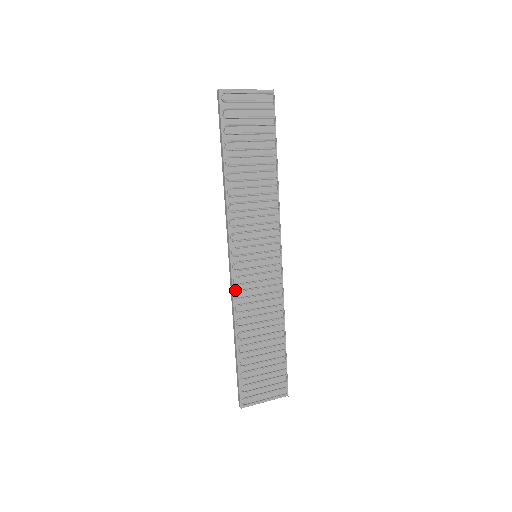
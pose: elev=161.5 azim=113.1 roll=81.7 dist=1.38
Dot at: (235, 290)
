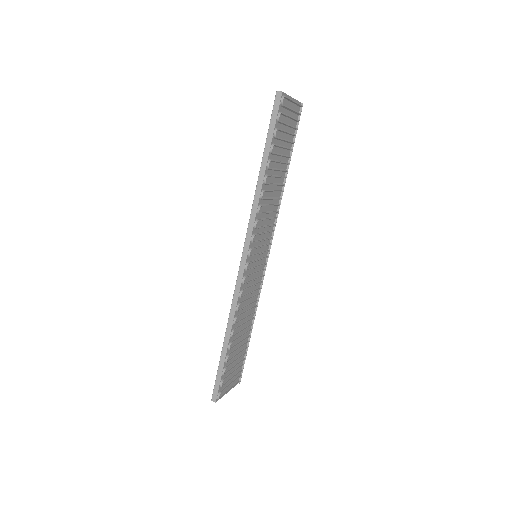
Dot at: (241, 289)
